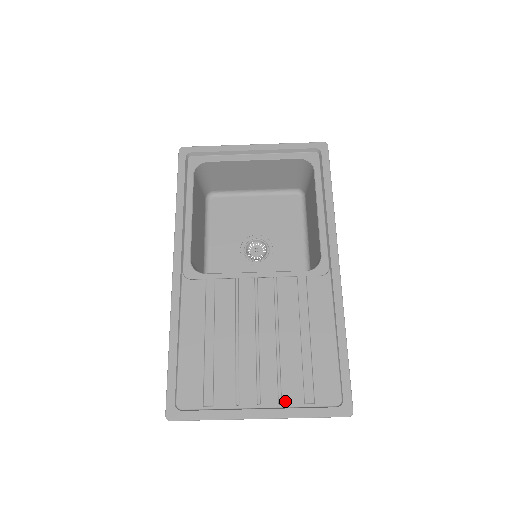
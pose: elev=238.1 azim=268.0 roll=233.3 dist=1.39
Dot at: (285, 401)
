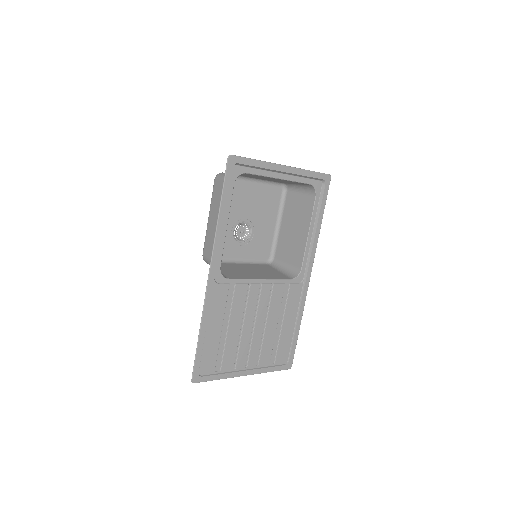
Dot at: (260, 364)
